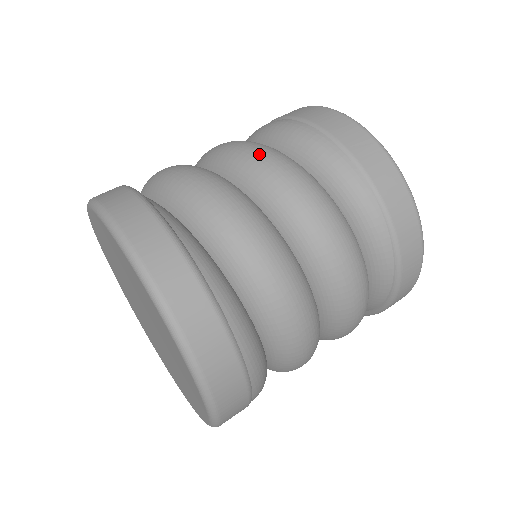
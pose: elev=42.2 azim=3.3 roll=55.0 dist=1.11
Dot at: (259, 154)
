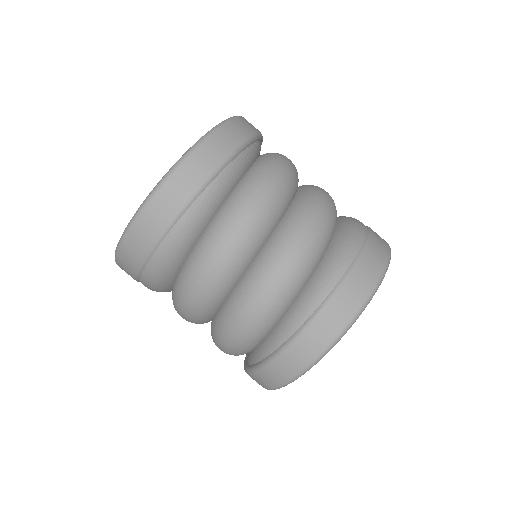
Dot at: (326, 196)
